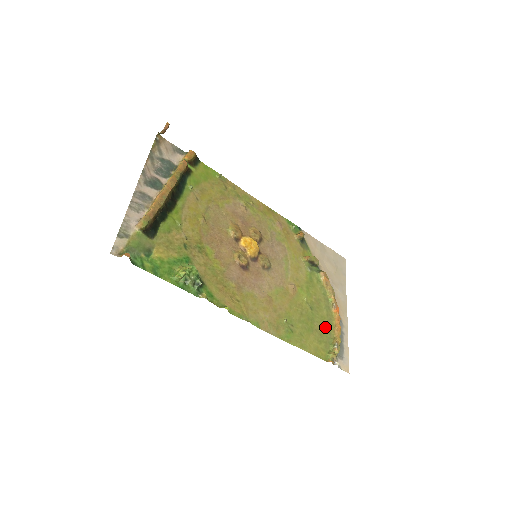
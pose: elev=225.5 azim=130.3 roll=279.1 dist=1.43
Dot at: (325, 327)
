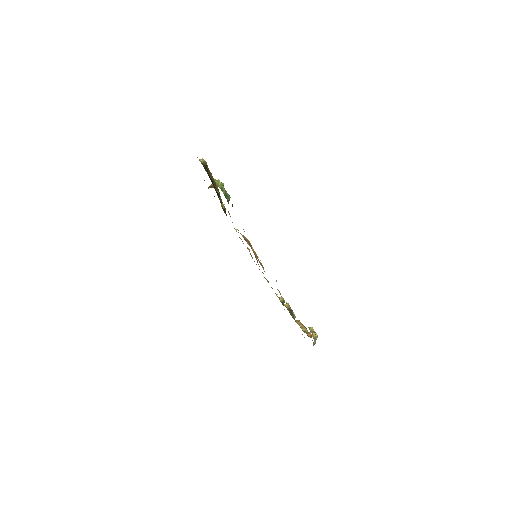
Dot at: occluded
